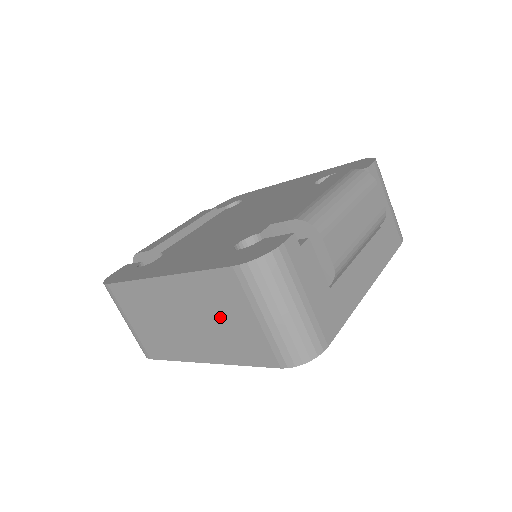
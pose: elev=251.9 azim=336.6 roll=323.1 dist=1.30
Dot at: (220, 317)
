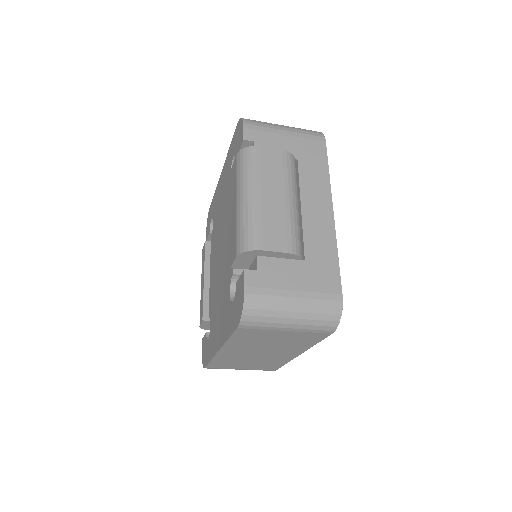
Dot at: (270, 342)
